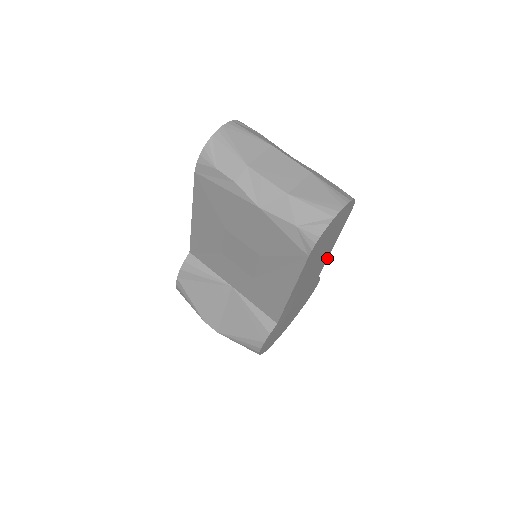
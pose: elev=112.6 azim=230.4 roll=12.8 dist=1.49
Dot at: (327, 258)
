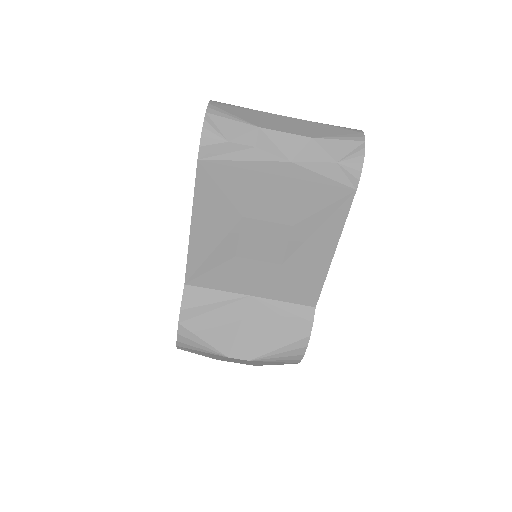
Dot at: occluded
